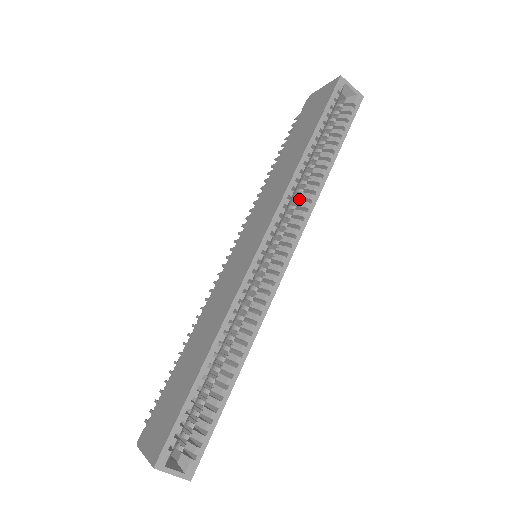
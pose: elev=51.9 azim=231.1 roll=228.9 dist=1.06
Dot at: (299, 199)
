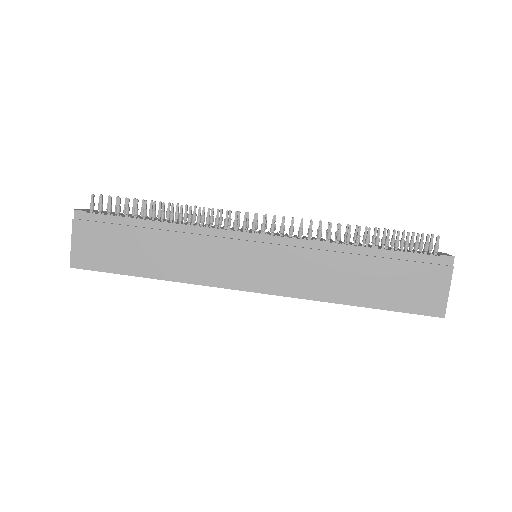
Dot at: occluded
